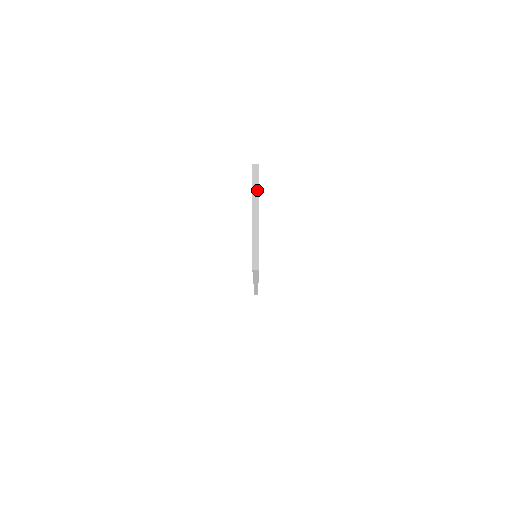
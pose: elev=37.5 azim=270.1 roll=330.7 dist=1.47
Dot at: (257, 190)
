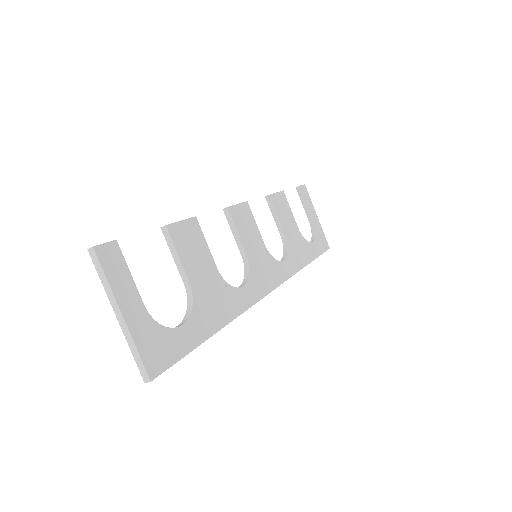
Dot at: (106, 282)
